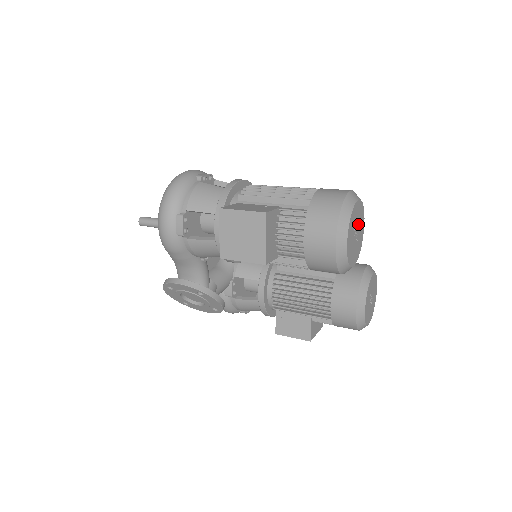
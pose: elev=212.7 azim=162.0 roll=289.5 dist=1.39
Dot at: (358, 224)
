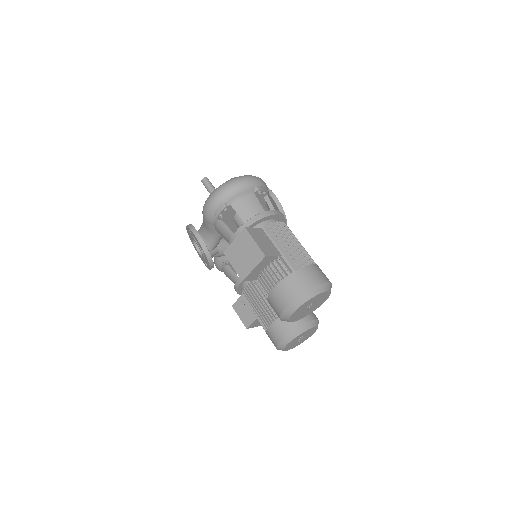
Dot at: (316, 302)
